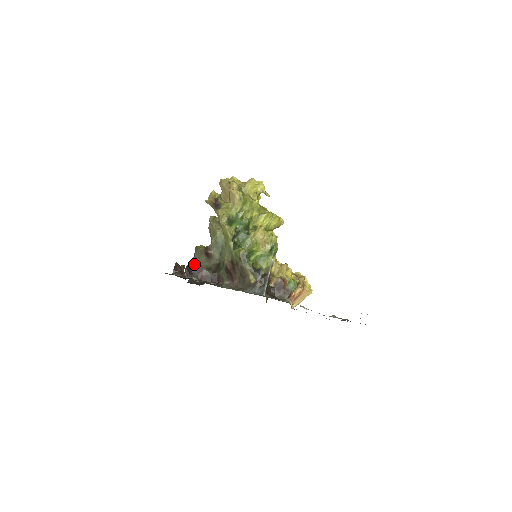
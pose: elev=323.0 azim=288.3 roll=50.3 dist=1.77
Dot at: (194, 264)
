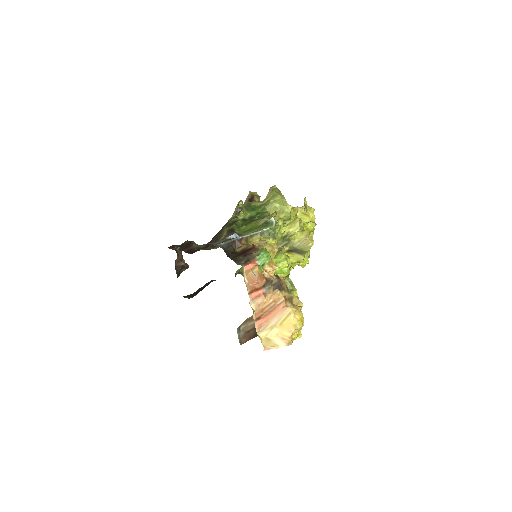
Dot at: occluded
